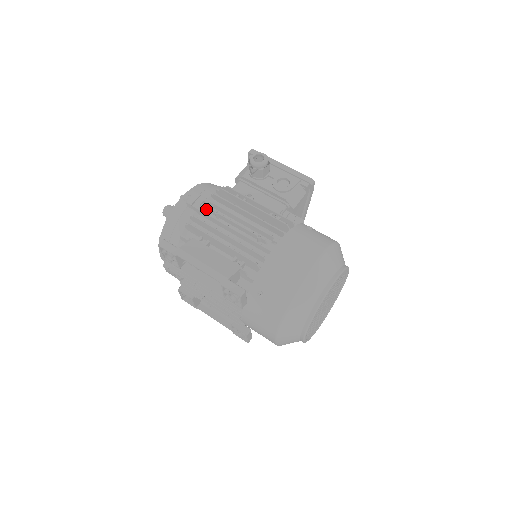
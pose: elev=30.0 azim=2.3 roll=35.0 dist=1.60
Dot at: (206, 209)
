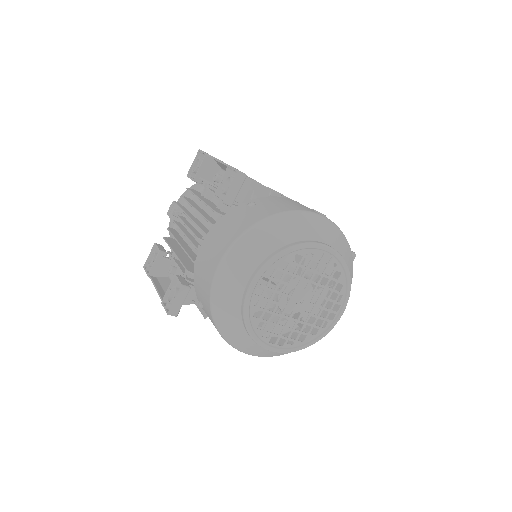
Dot at: occluded
